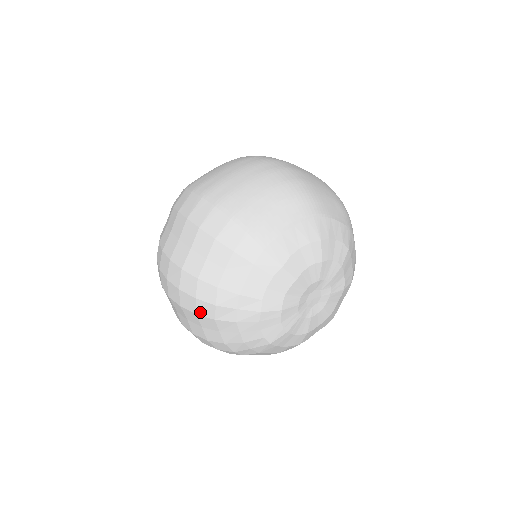
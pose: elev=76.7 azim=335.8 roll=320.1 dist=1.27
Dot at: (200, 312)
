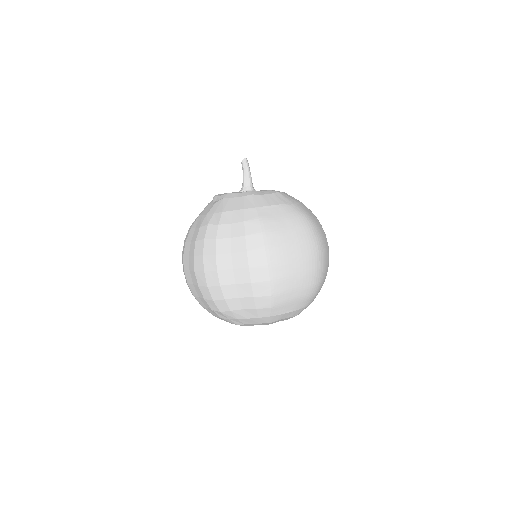
Dot at: (208, 302)
